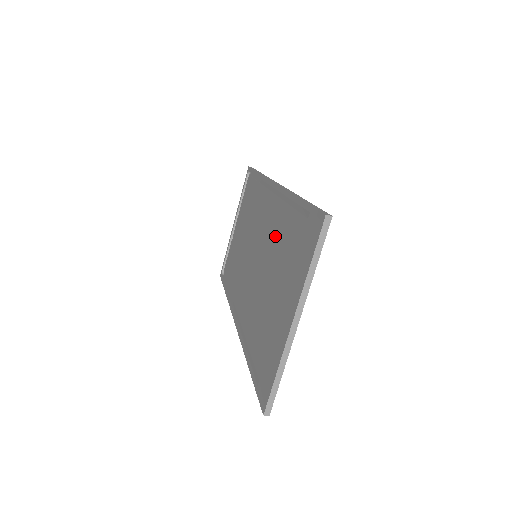
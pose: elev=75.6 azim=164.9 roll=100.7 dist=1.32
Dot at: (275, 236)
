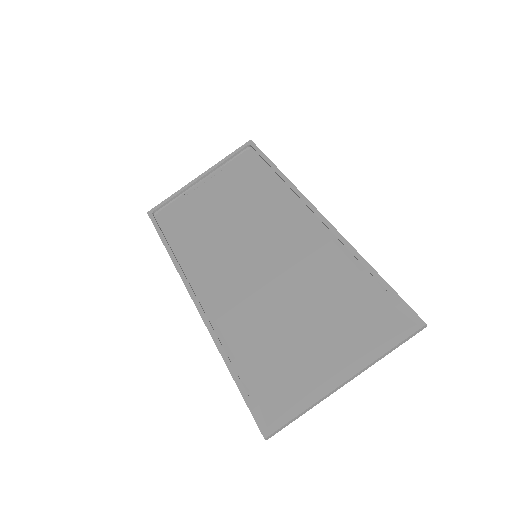
Dot at: (314, 271)
